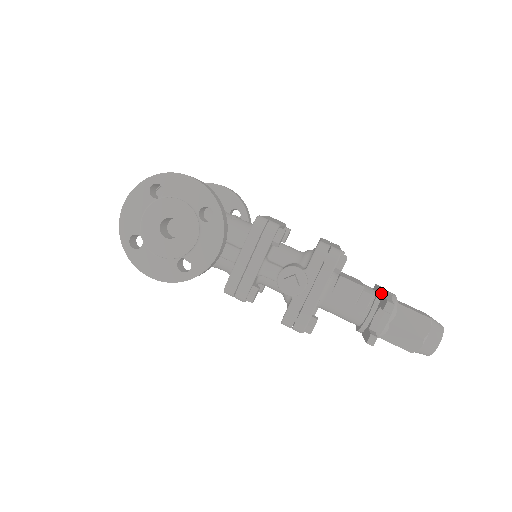
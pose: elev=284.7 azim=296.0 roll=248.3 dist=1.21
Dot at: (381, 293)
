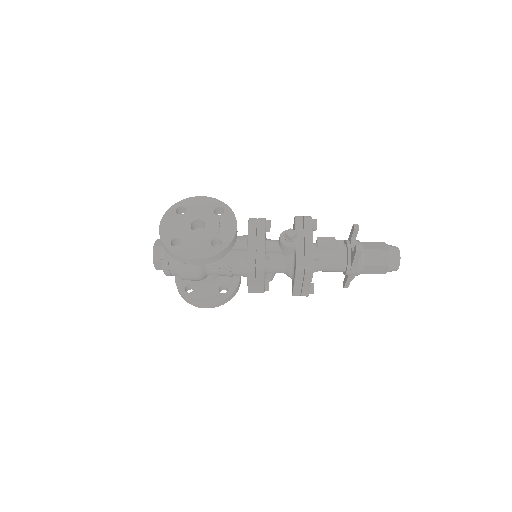
Dot at: (347, 240)
